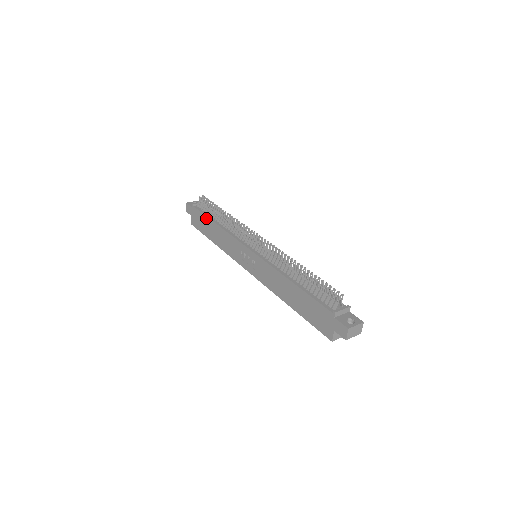
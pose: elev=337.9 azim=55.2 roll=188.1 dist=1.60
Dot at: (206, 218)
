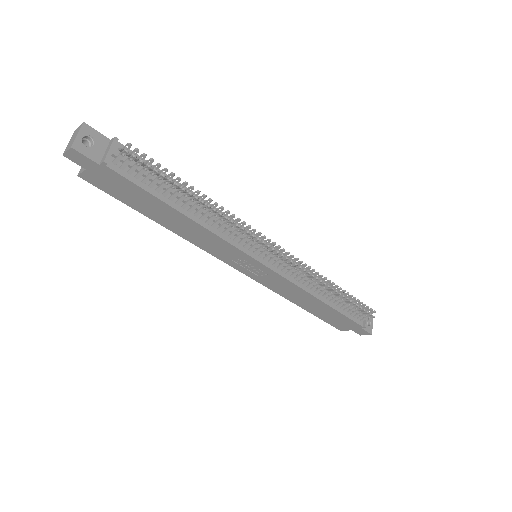
Dot at: (154, 199)
